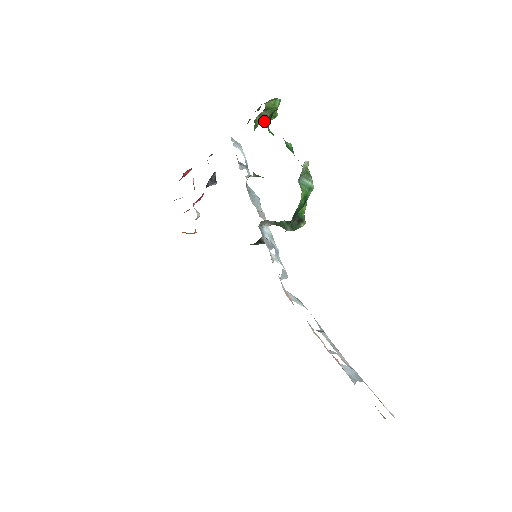
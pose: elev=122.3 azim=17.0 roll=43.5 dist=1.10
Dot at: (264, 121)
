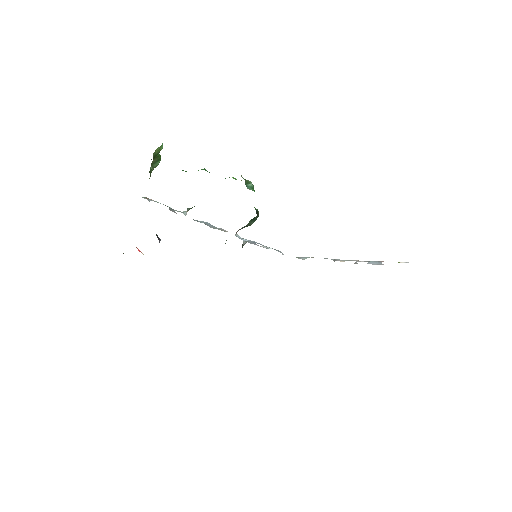
Dot at: occluded
